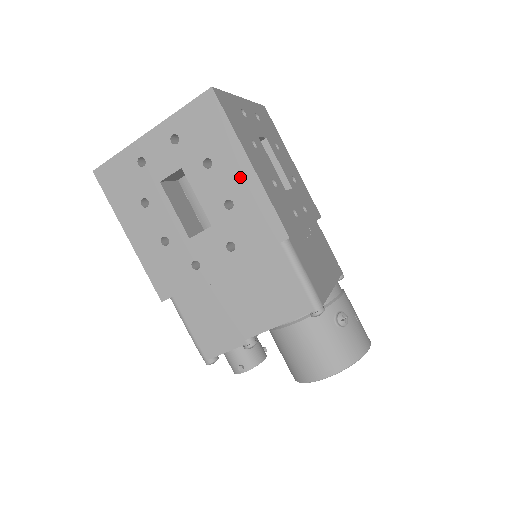
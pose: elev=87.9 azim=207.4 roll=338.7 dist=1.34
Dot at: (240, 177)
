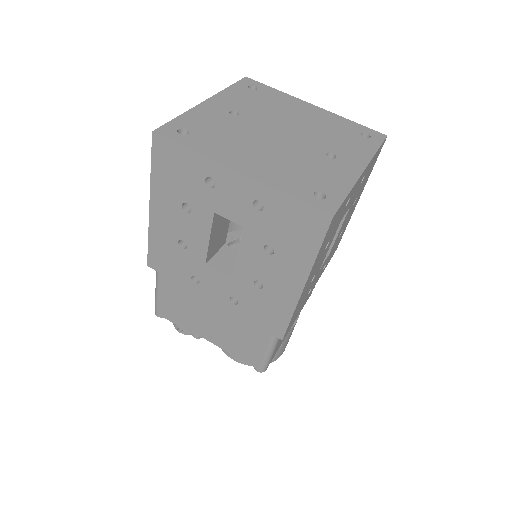
Dot at: (286, 284)
